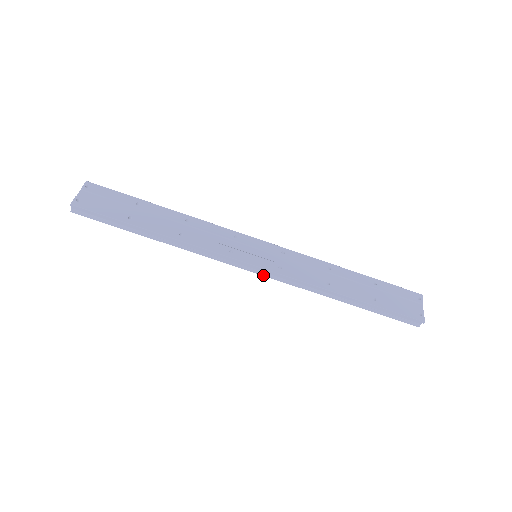
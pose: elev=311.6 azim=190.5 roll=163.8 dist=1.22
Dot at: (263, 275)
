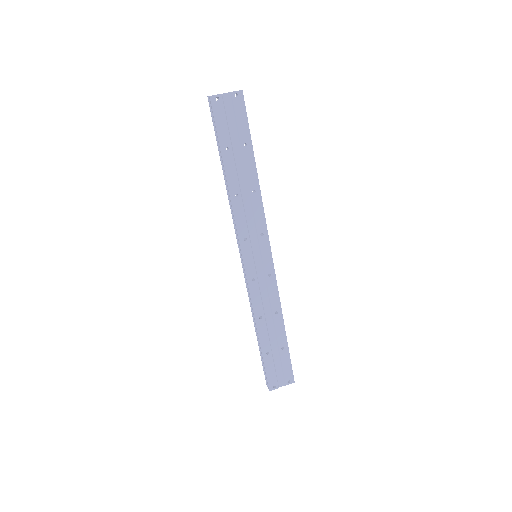
Dot at: (243, 268)
